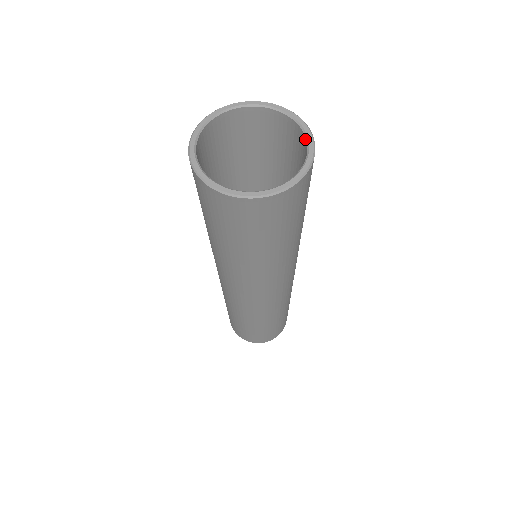
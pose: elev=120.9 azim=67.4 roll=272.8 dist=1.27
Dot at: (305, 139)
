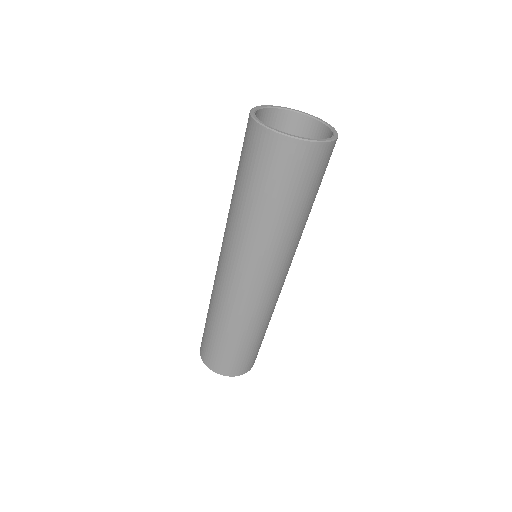
Dot at: occluded
